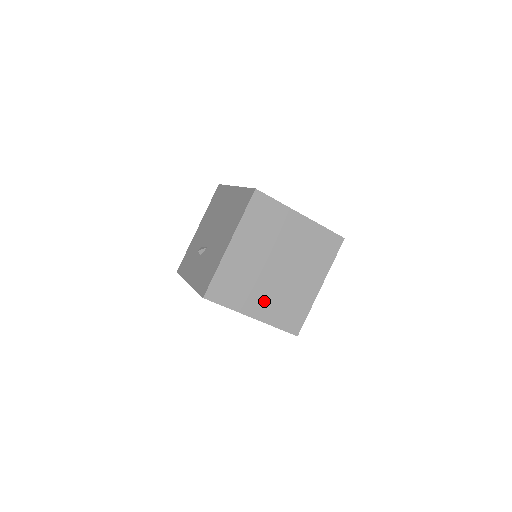
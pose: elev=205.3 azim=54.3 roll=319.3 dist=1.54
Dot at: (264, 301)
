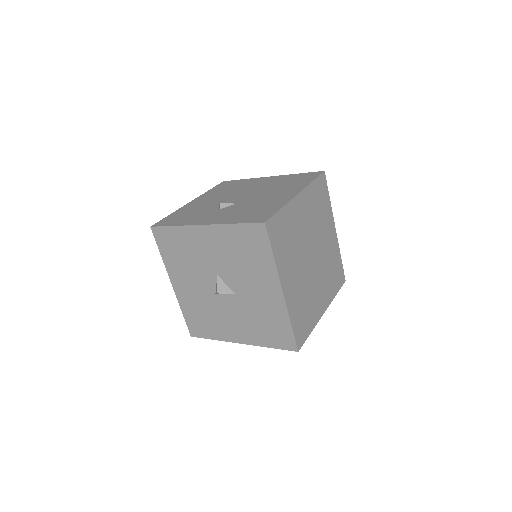
Dot at: (294, 282)
